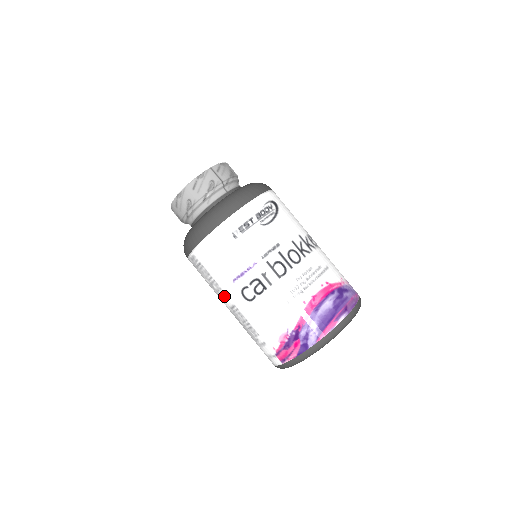
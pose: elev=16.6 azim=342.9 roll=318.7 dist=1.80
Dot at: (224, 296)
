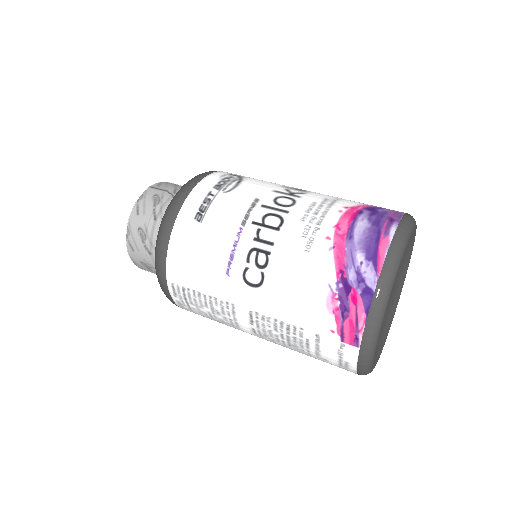
Dot at: (233, 310)
